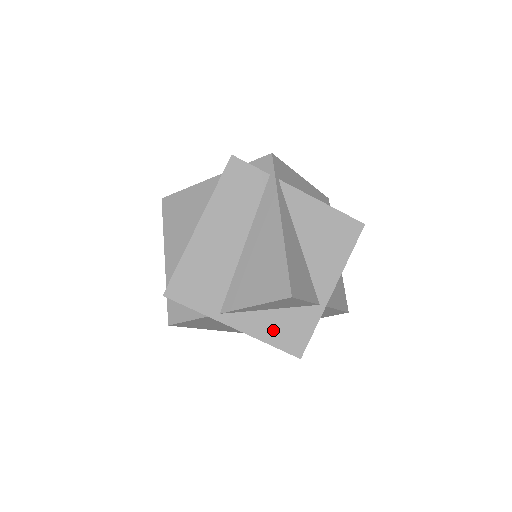
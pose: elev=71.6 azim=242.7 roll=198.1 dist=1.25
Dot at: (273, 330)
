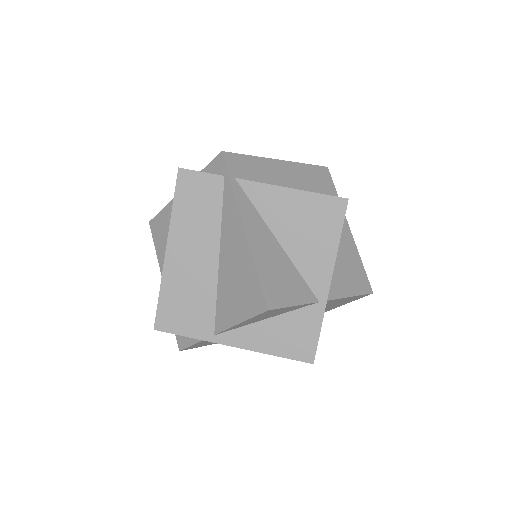
Dot at: (275, 340)
